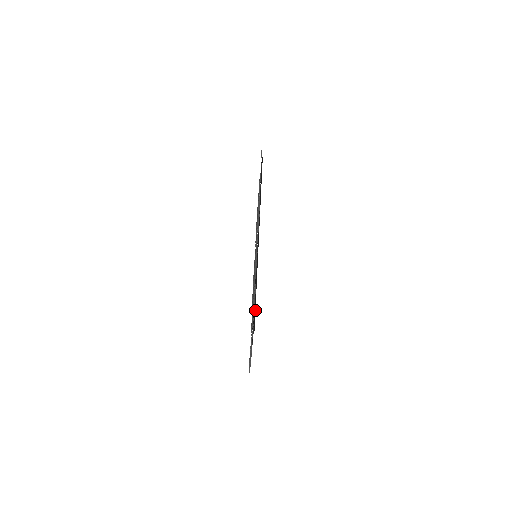
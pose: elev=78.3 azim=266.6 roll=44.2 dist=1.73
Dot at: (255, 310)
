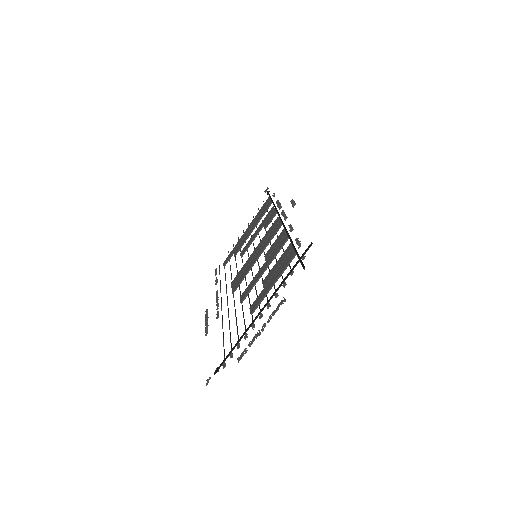
Dot at: (308, 249)
